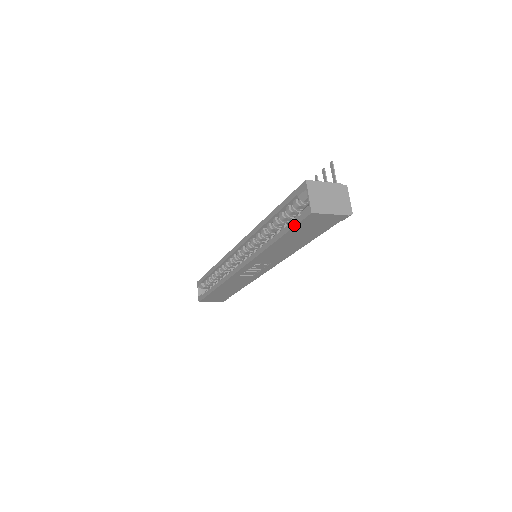
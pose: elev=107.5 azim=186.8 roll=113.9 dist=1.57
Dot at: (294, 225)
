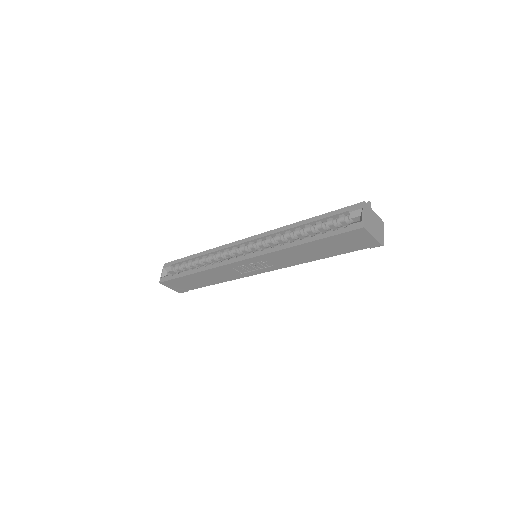
Dot at: (337, 233)
